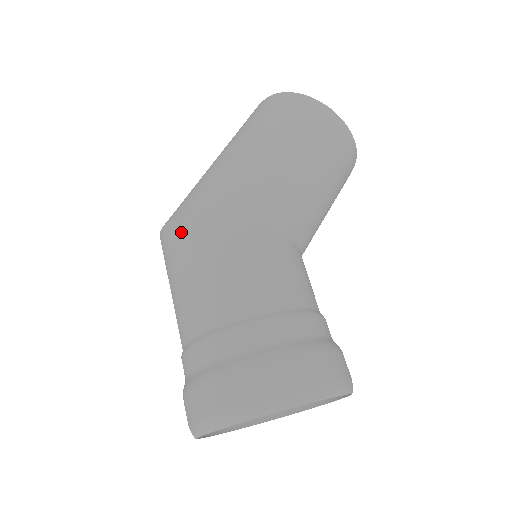
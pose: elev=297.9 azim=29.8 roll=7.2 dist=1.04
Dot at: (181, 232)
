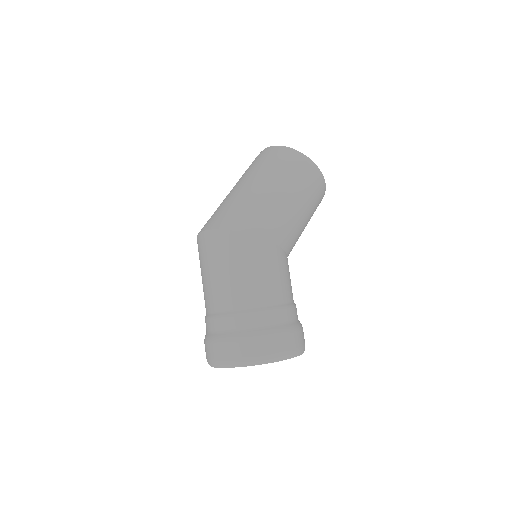
Dot at: (232, 241)
